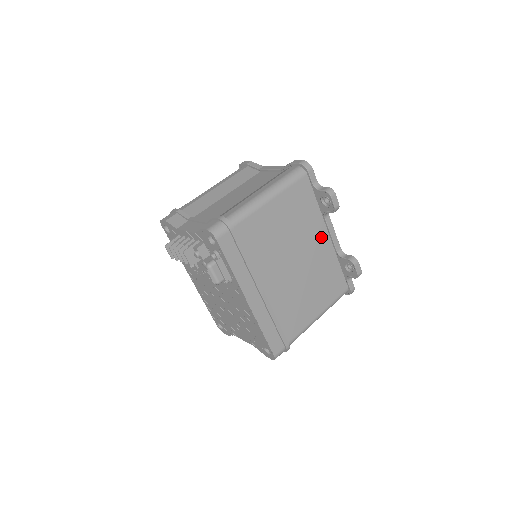
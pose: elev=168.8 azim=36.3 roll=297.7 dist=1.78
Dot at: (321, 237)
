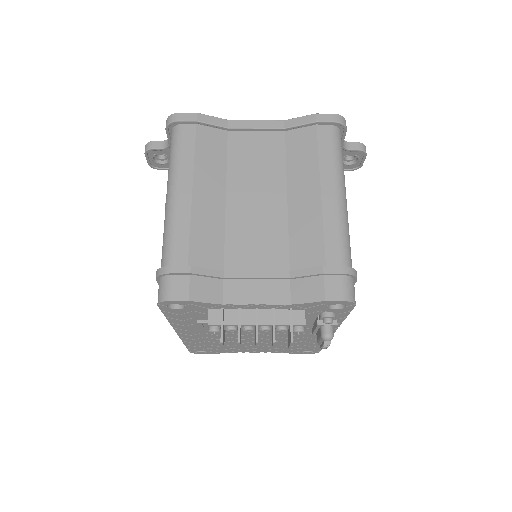
Dot at: occluded
